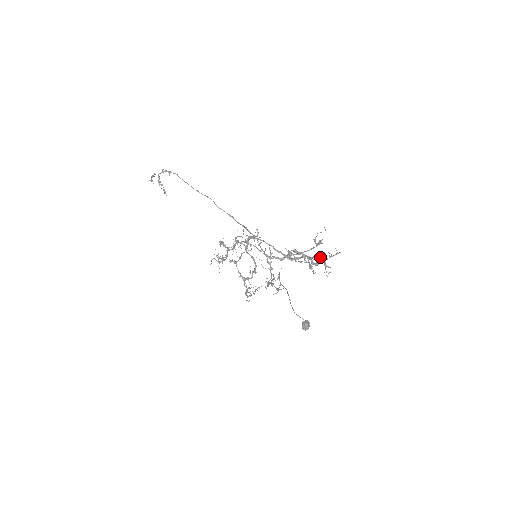
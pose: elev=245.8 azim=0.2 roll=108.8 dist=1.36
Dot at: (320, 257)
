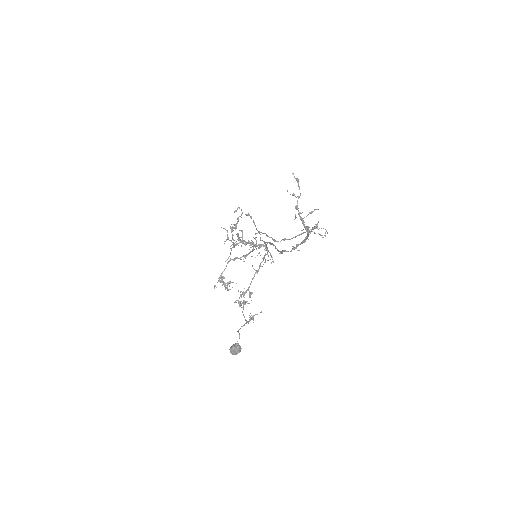
Dot at: (307, 236)
